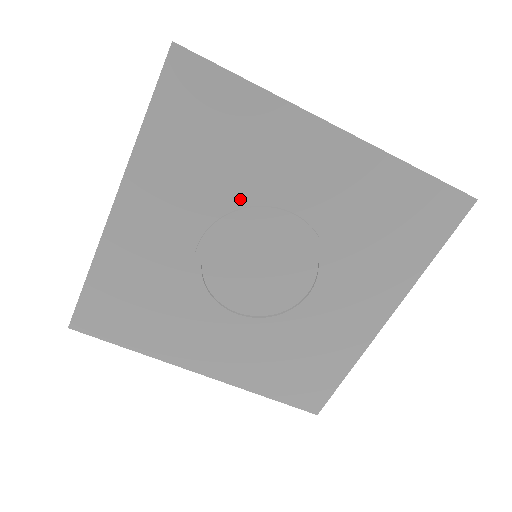
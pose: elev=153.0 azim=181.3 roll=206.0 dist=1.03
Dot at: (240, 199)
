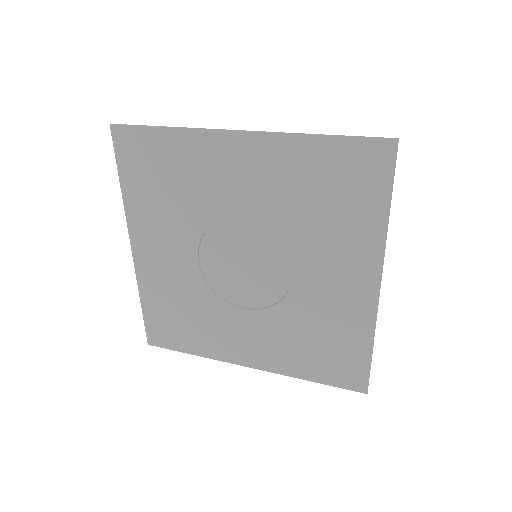
Dot at: (202, 215)
